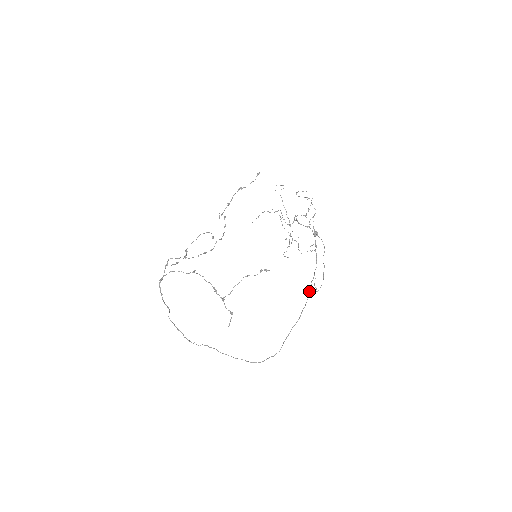
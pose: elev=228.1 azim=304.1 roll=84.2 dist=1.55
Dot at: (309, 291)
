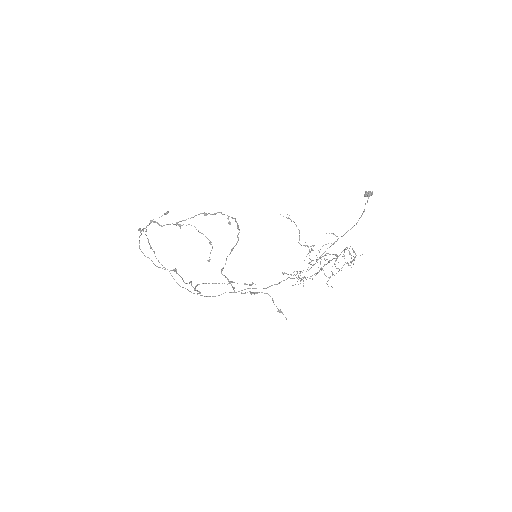
Dot at: occluded
